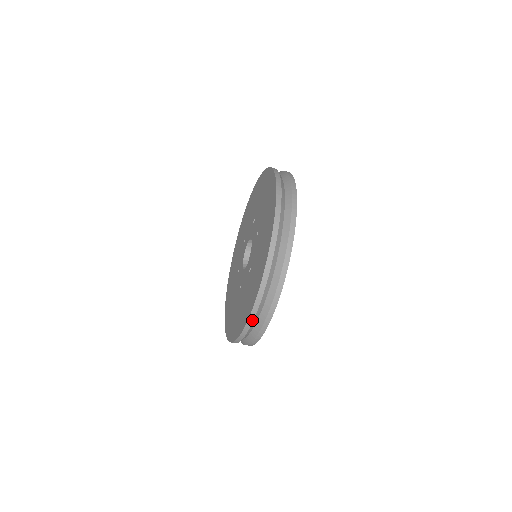
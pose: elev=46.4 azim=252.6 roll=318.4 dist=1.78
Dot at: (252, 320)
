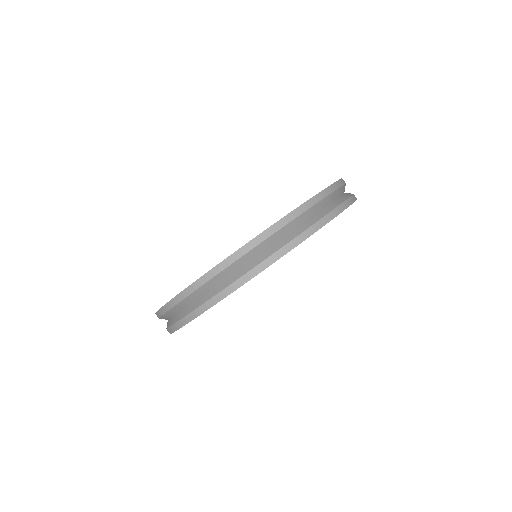
Dot at: (330, 192)
